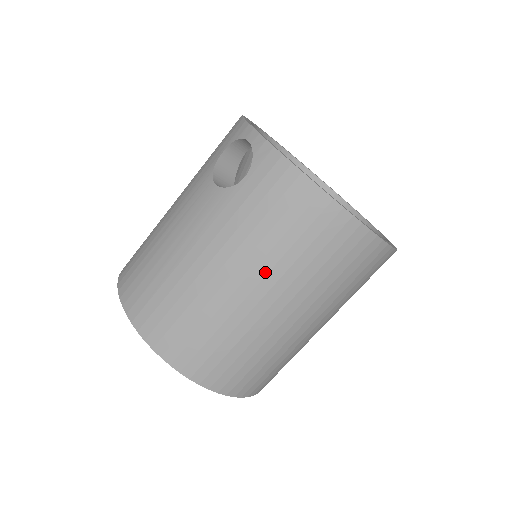
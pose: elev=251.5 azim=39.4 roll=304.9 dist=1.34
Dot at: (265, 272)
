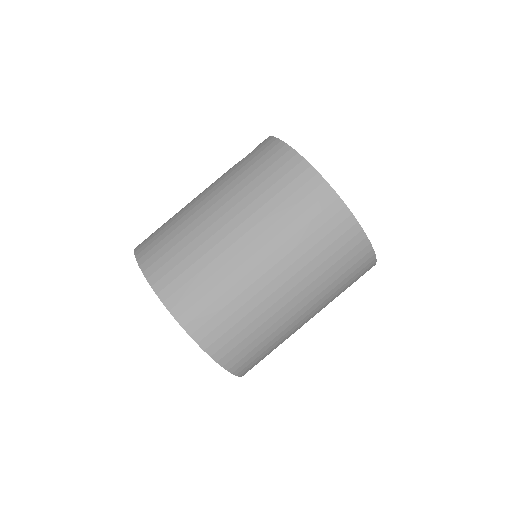
Dot at: (237, 202)
